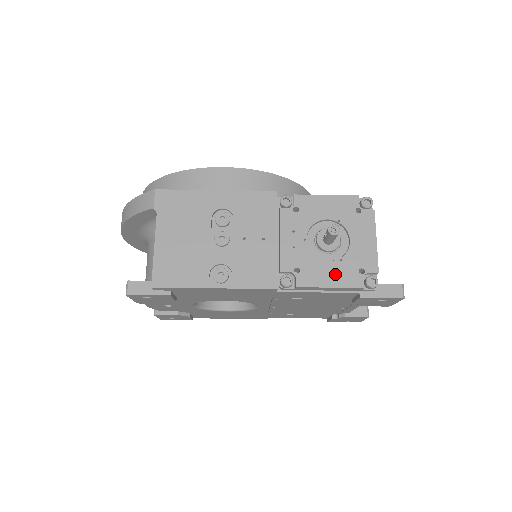
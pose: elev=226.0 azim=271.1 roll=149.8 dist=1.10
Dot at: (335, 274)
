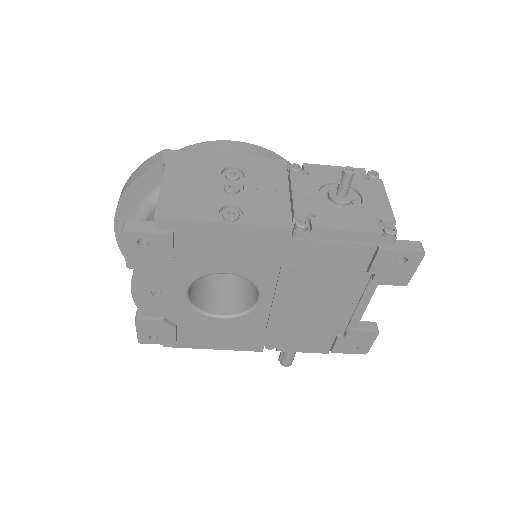
Dot at: (352, 221)
